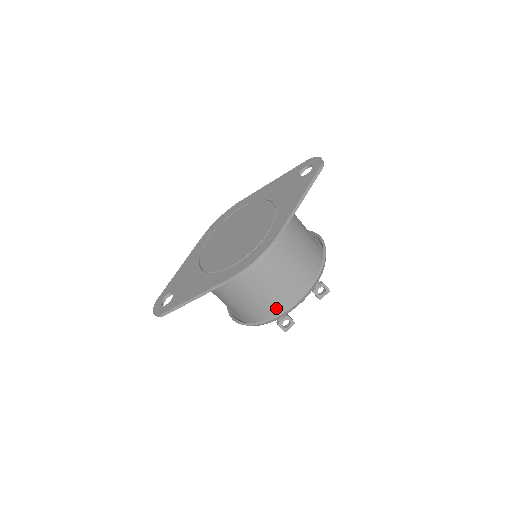
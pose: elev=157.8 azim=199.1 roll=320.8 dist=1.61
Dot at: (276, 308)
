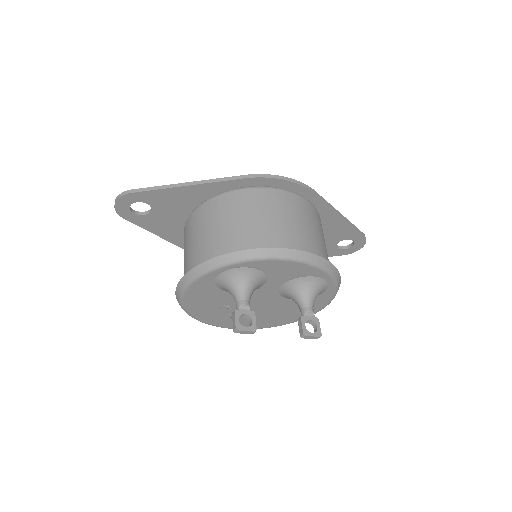
Dot at: (263, 247)
